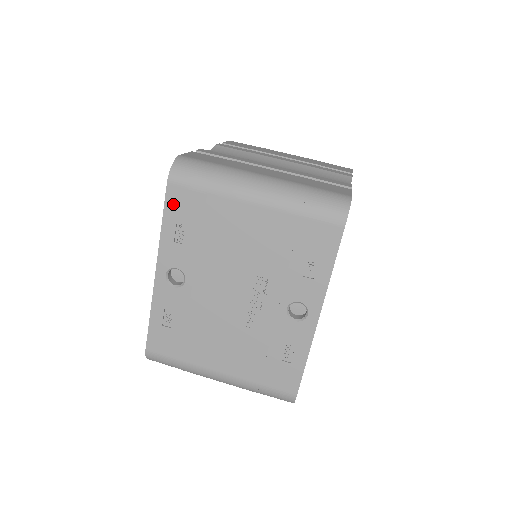
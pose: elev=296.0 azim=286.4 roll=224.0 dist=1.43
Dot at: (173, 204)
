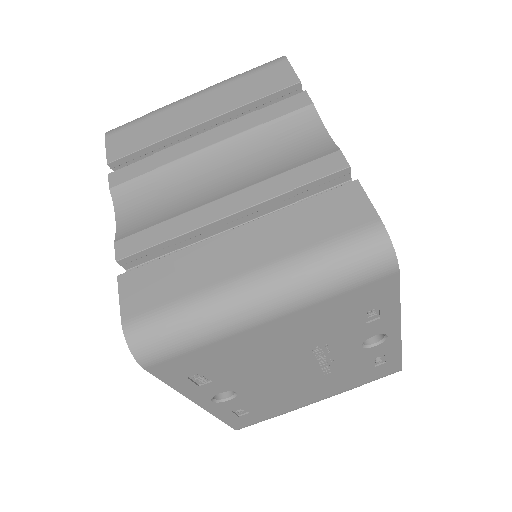
Dot at: (169, 373)
